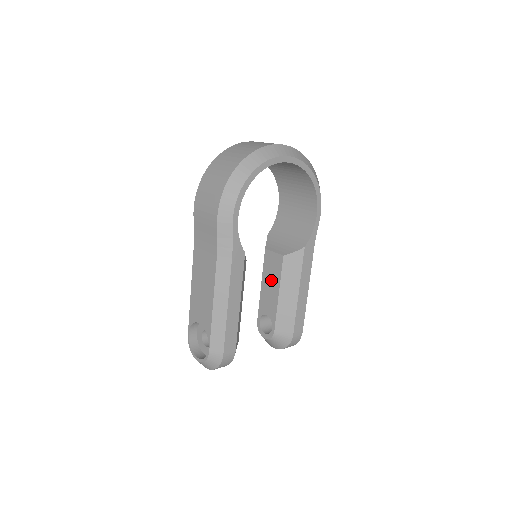
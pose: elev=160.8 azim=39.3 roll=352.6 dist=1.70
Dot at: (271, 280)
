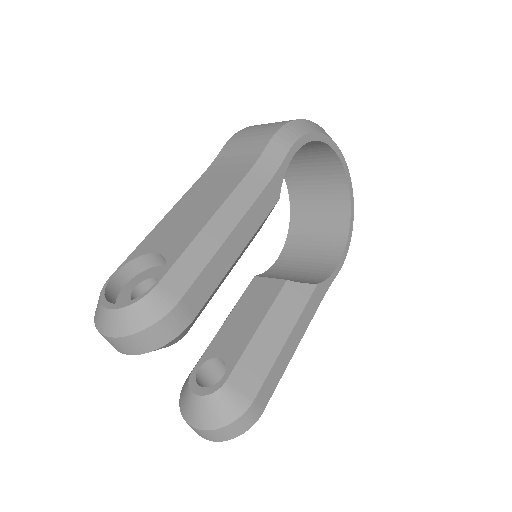
Dot at: (251, 310)
